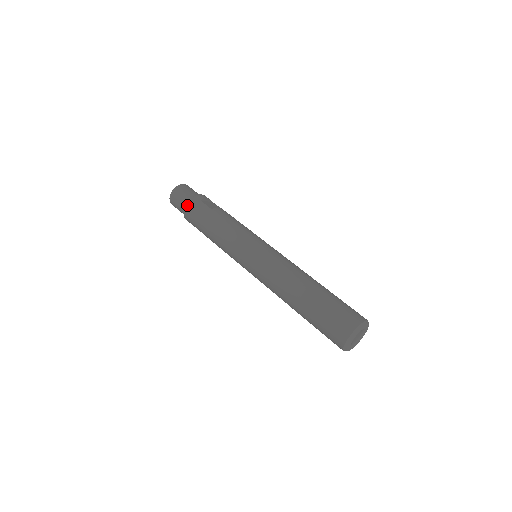
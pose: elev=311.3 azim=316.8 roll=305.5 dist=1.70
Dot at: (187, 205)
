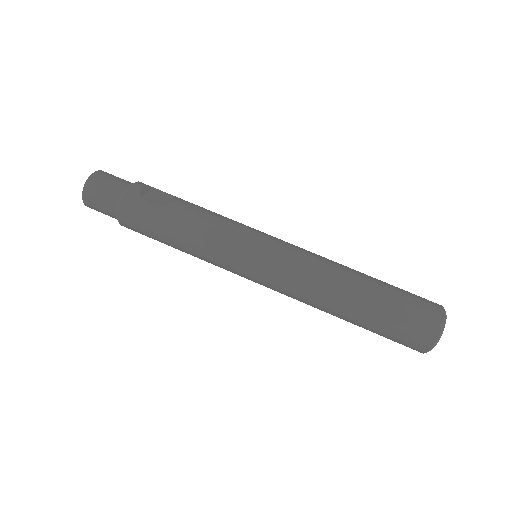
Dot at: (120, 211)
